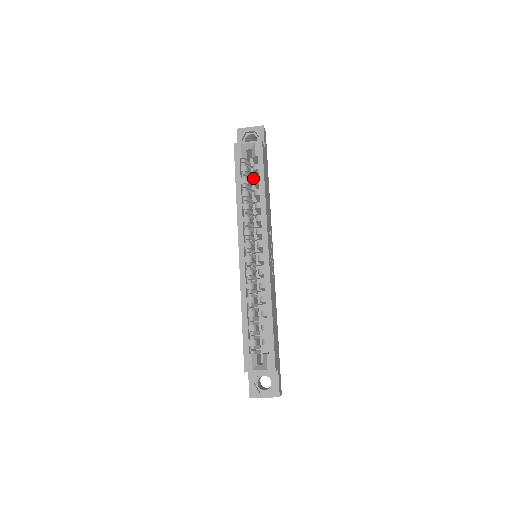
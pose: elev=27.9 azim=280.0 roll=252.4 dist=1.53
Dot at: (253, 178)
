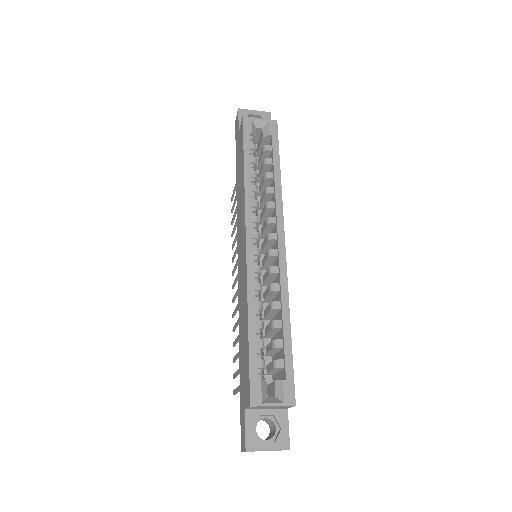
Dot at: (264, 159)
